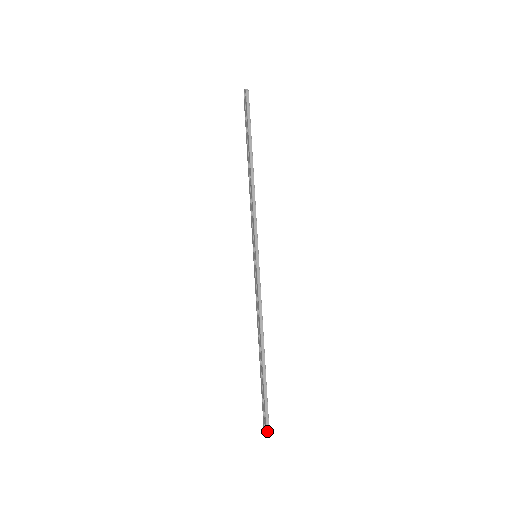
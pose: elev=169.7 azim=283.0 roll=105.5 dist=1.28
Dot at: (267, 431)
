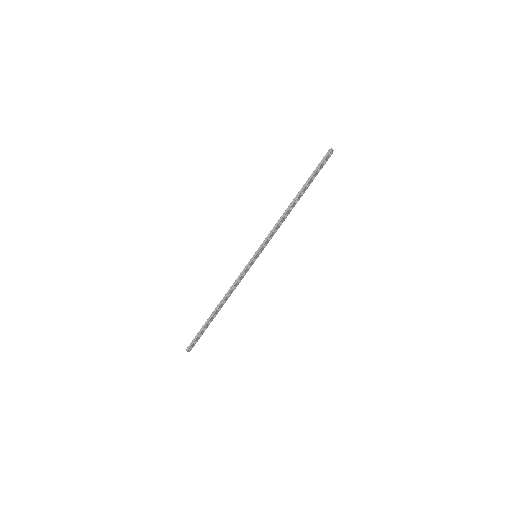
Dot at: (187, 349)
